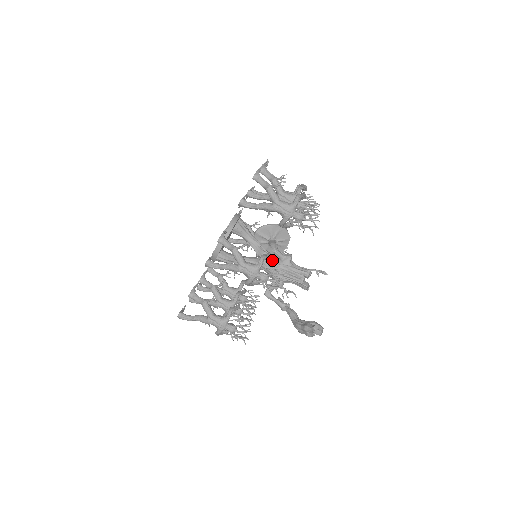
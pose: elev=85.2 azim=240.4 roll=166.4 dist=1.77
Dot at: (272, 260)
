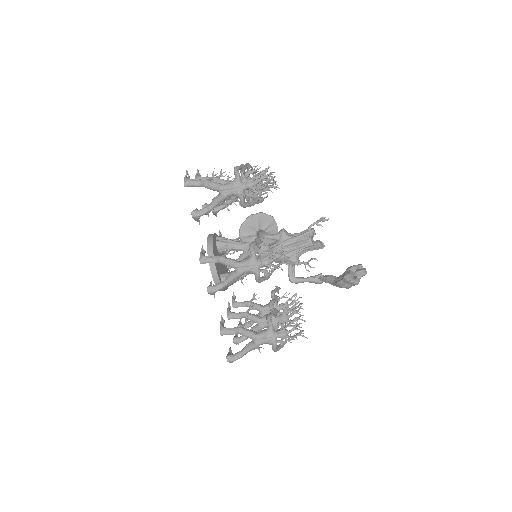
Dot at: (271, 247)
